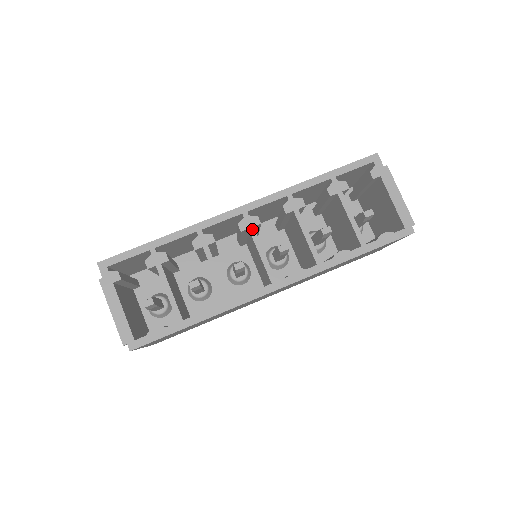
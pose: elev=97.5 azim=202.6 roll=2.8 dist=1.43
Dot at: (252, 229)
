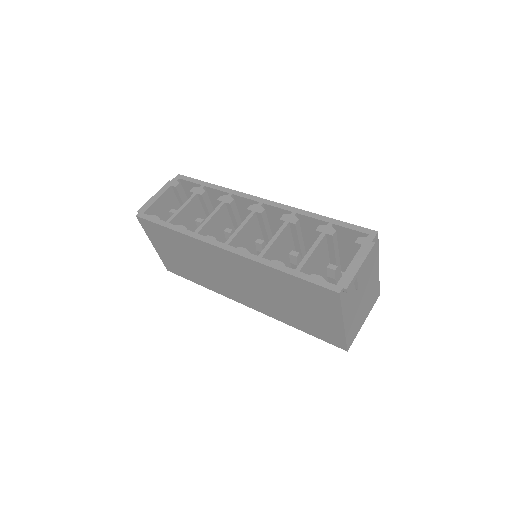
Dot at: (253, 212)
